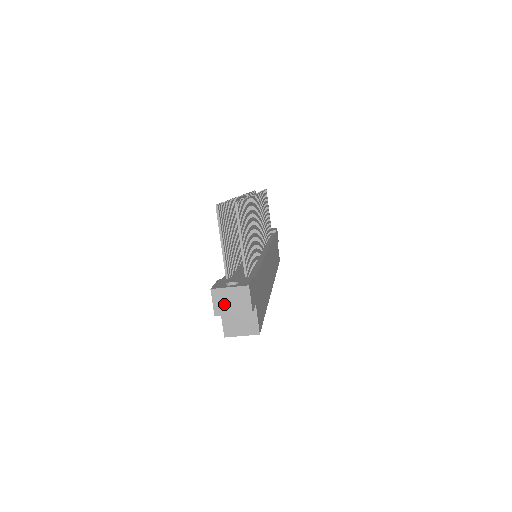
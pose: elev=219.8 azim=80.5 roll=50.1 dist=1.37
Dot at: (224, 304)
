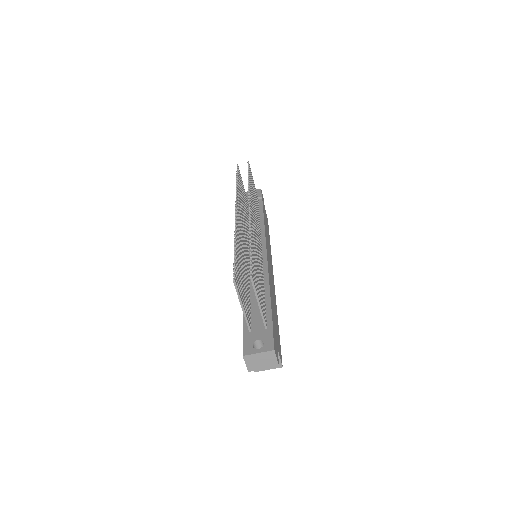
Dot at: (255, 364)
